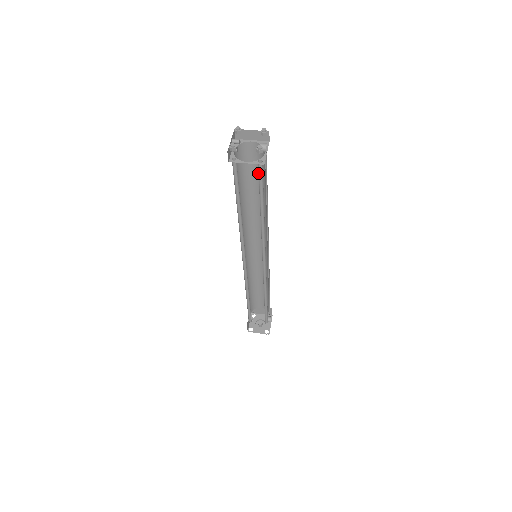
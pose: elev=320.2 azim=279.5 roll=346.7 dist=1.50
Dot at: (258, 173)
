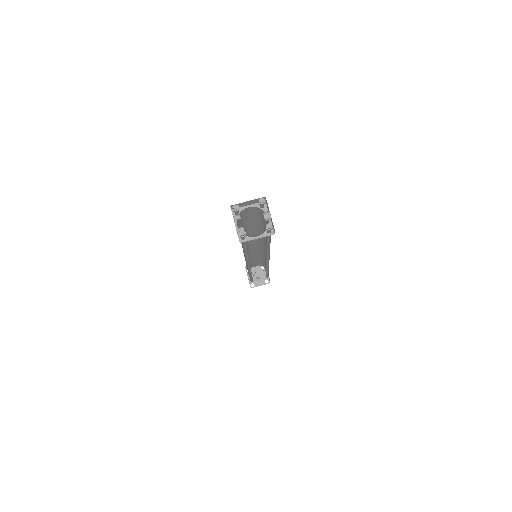
Dot at: (255, 218)
